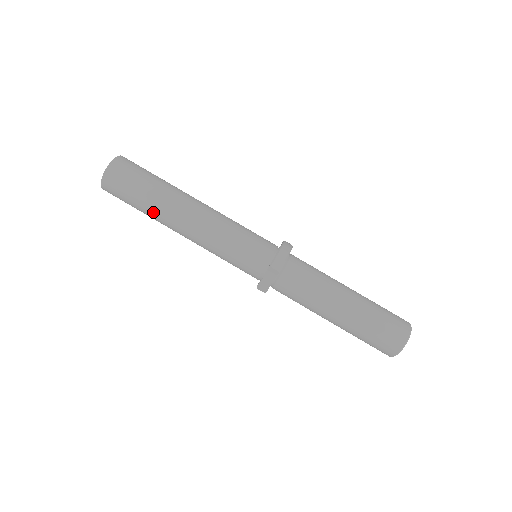
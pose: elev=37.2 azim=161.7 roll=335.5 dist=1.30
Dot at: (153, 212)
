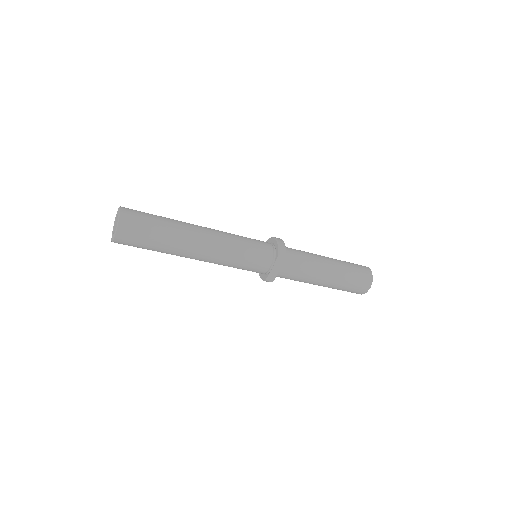
Dot at: (172, 244)
